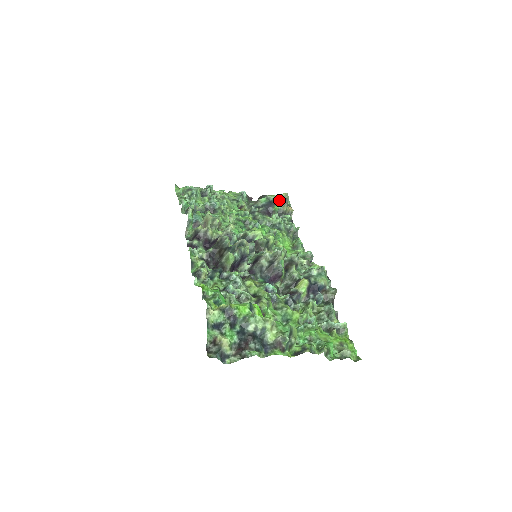
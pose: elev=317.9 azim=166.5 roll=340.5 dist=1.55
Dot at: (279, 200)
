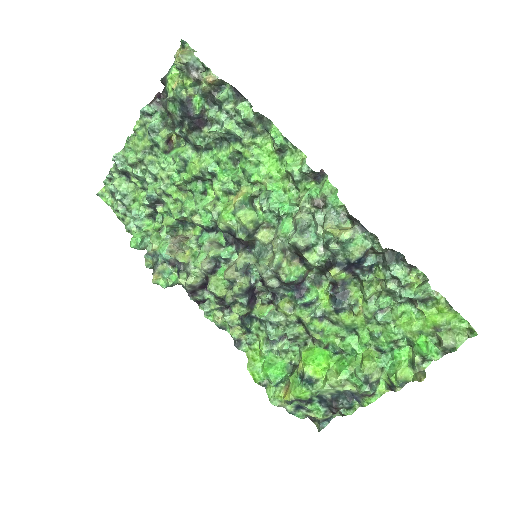
Dot at: (185, 76)
